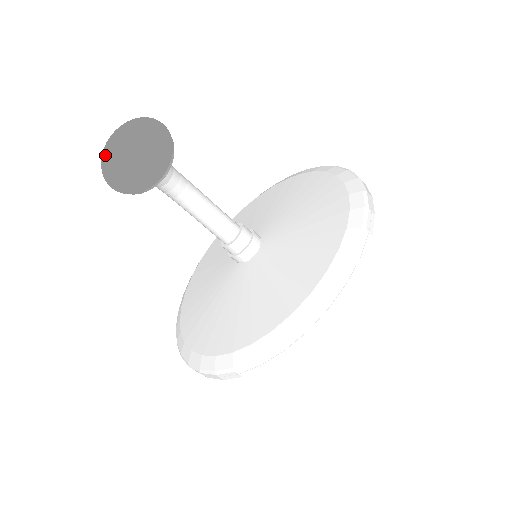
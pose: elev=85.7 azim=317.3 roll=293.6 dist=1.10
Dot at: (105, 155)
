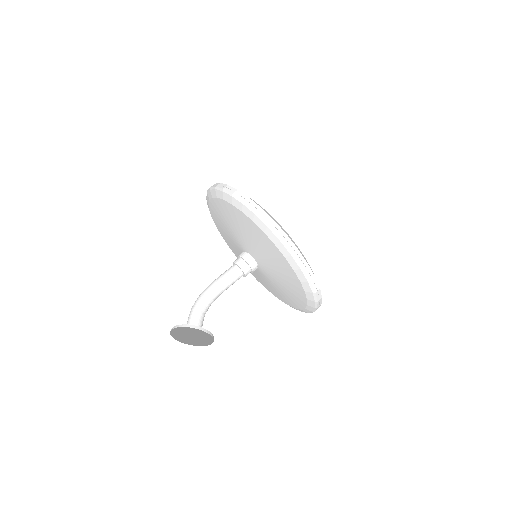
Dot at: (180, 340)
